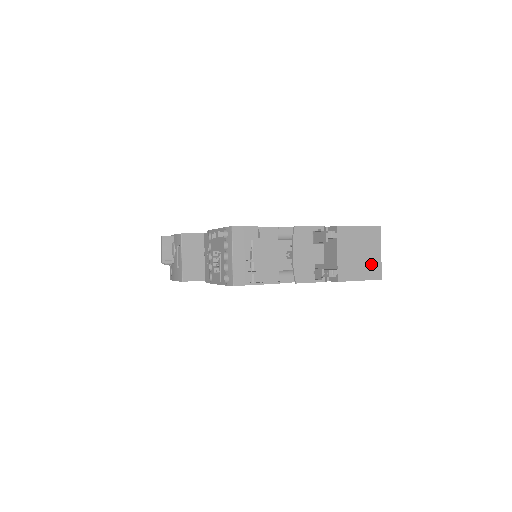
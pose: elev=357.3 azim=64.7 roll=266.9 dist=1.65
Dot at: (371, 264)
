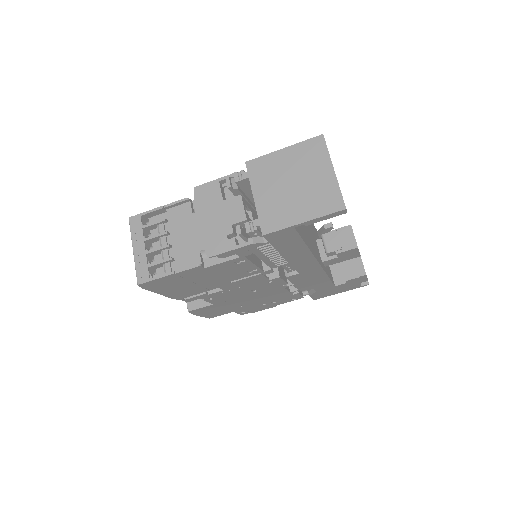
Dot at: (318, 193)
